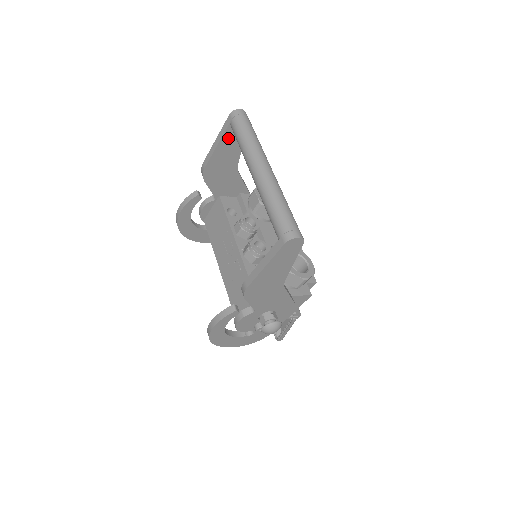
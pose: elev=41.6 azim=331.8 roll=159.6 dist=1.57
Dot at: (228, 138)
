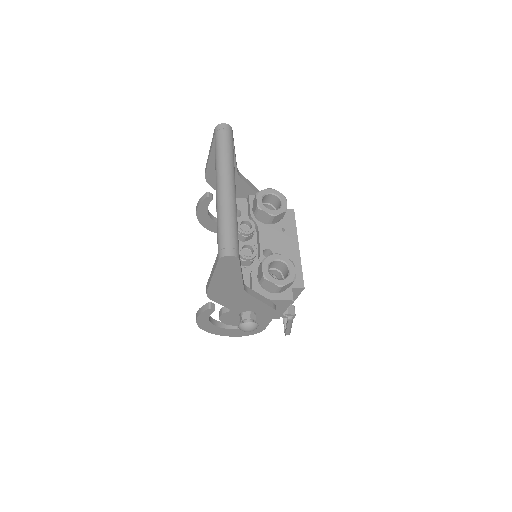
Dot at: occluded
